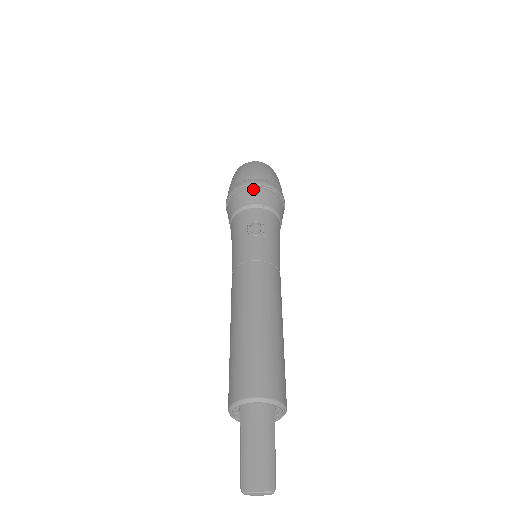
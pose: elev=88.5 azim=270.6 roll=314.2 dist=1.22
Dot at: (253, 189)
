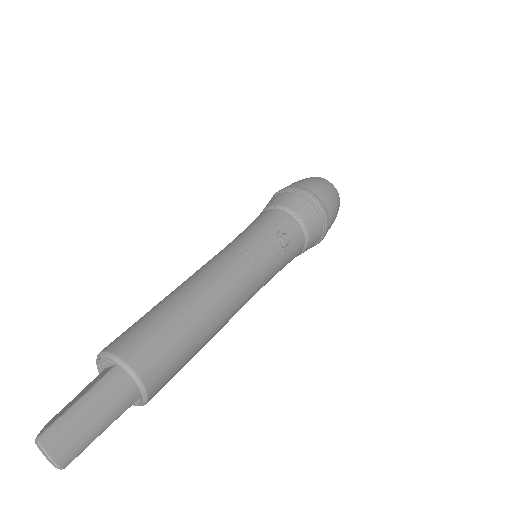
Dot at: (315, 210)
